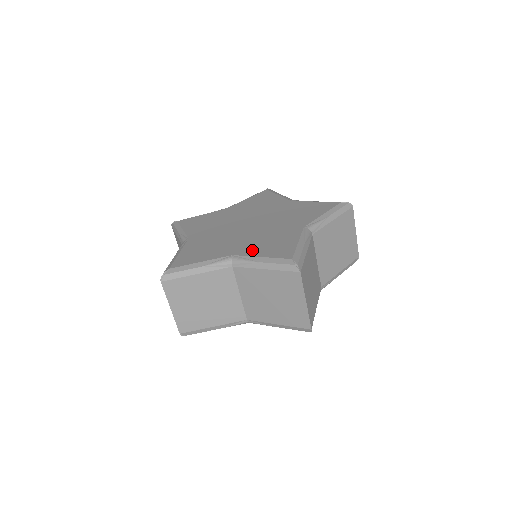
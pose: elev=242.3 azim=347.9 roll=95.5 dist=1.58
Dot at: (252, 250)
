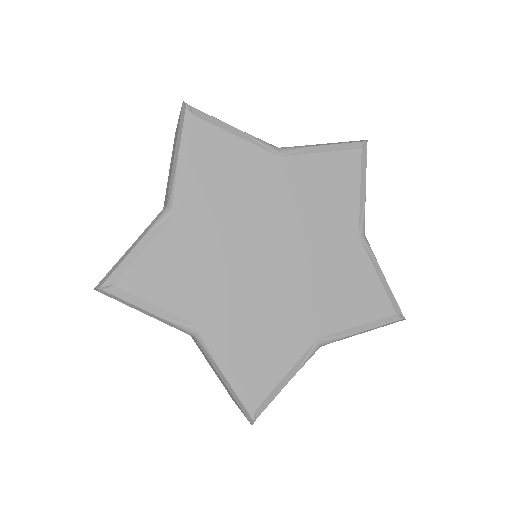
Dot at: (335, 317)
